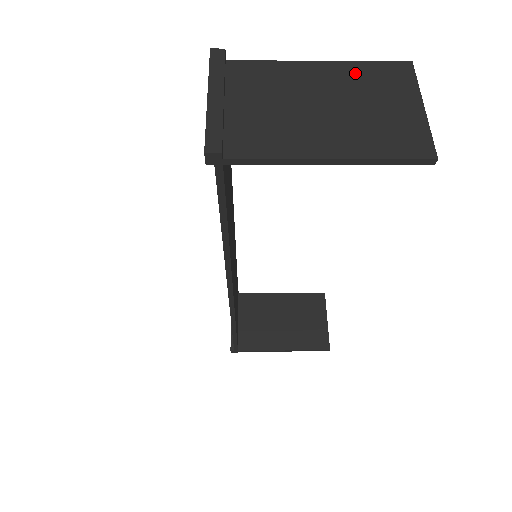
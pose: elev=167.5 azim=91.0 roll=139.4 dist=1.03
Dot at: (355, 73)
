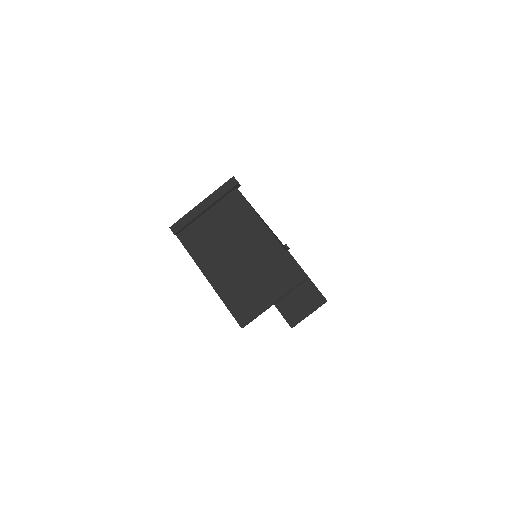
Dot at: (274, 255)
